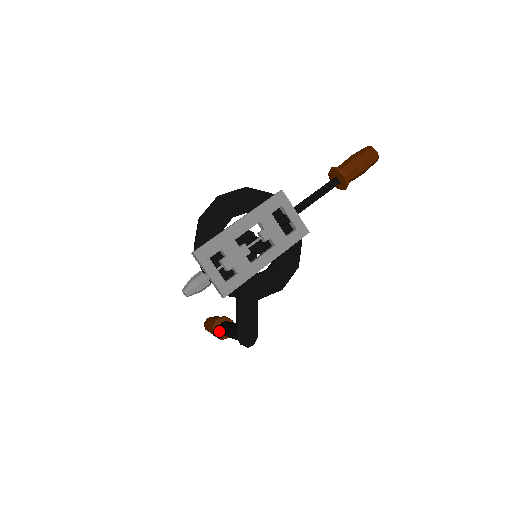
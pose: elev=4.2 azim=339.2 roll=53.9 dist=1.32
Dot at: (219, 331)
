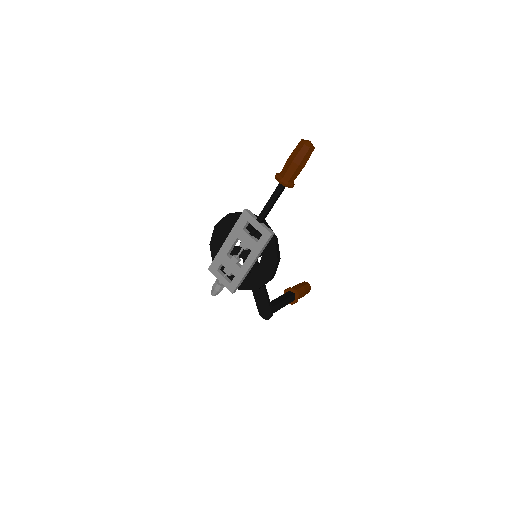
Dot at: occluded
